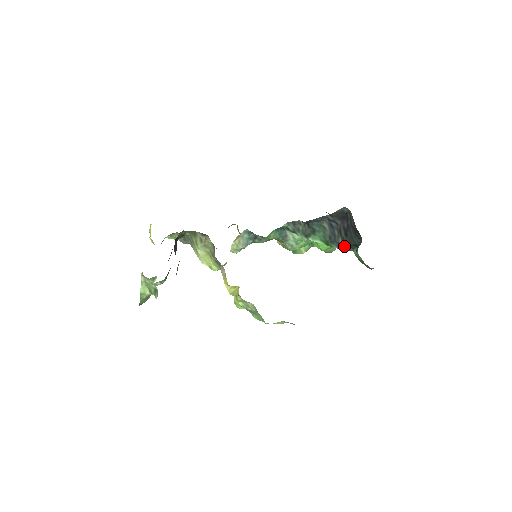
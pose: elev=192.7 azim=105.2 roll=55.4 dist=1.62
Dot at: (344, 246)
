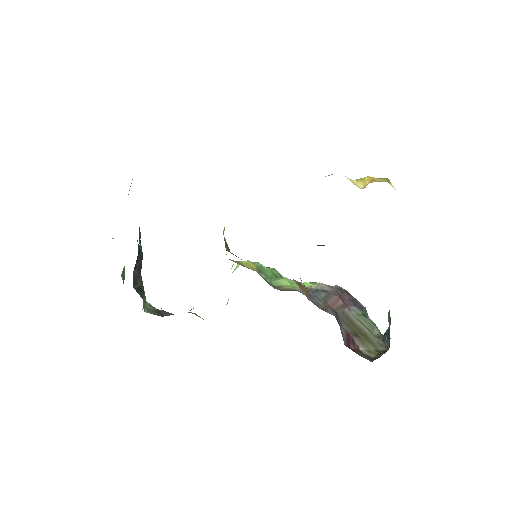
Dot at: occluded
